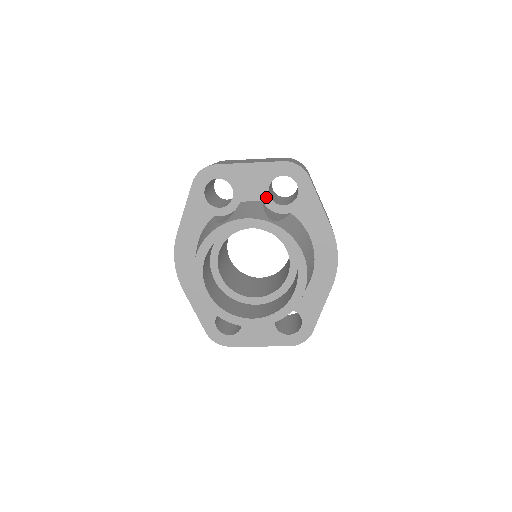
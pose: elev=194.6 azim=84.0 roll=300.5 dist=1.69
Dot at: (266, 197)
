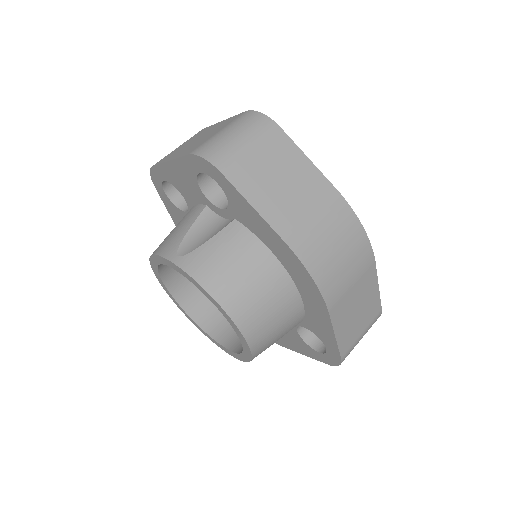
Dot at: (205, 200)
